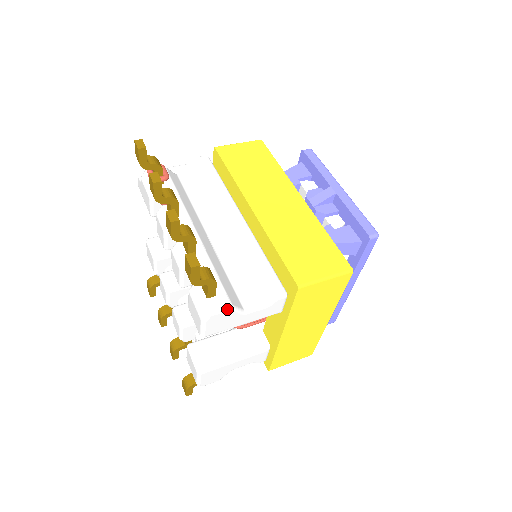
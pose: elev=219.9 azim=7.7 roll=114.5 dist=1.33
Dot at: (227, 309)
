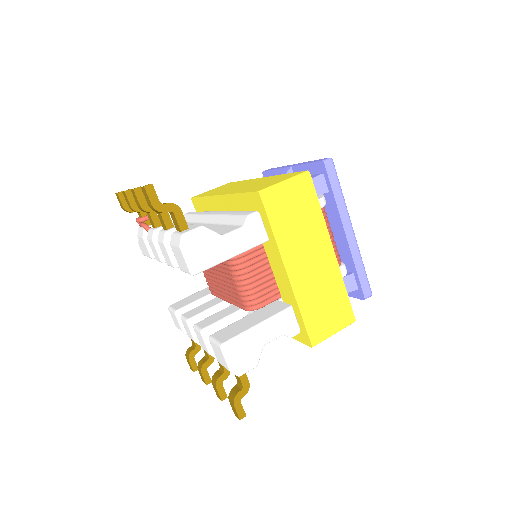
Dot at: (199, 229)
